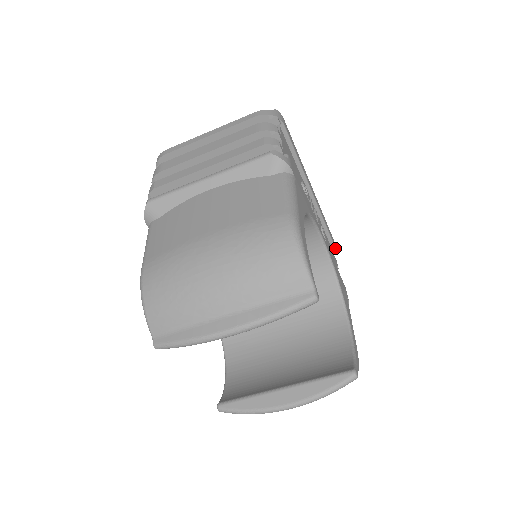
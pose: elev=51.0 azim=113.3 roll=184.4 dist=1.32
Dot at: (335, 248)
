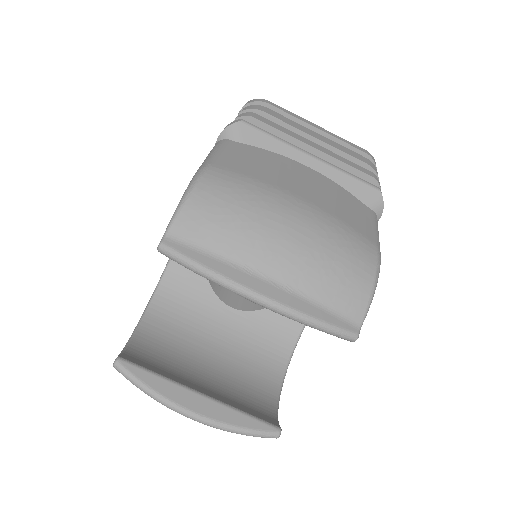
Dot at: occluded
